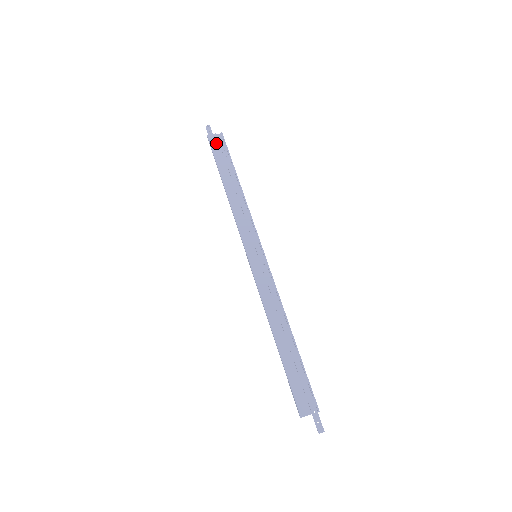
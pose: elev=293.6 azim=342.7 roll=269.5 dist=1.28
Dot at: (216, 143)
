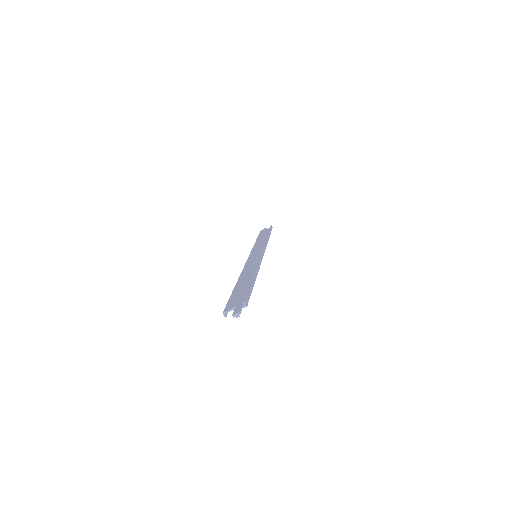
Dot at: (264, 230)
